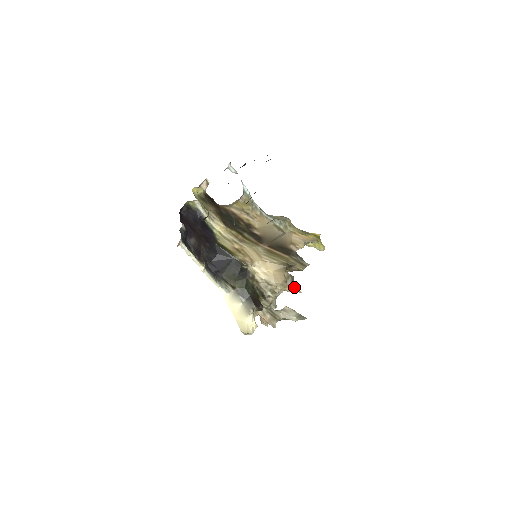
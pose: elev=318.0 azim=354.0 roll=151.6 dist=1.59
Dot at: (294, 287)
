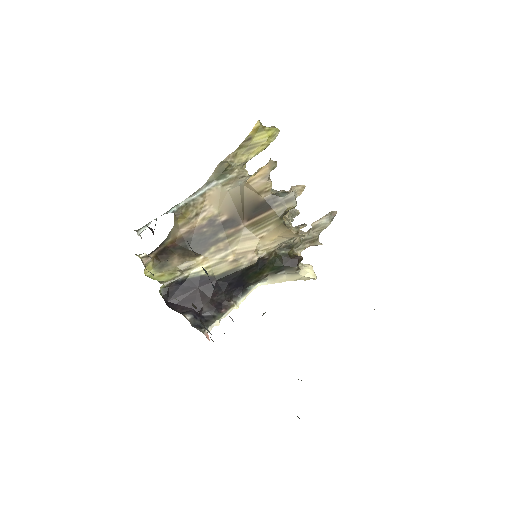
Dot at: (296, 195)
